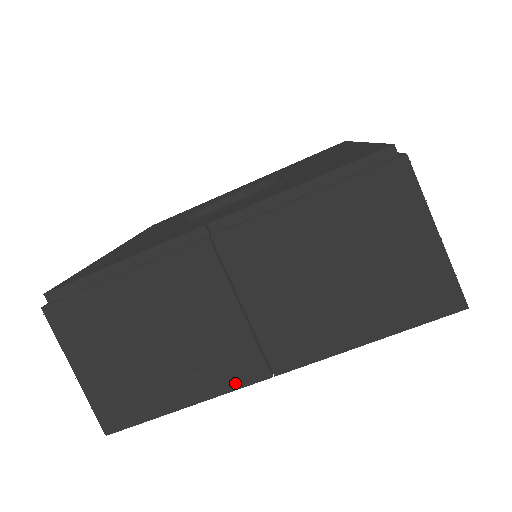
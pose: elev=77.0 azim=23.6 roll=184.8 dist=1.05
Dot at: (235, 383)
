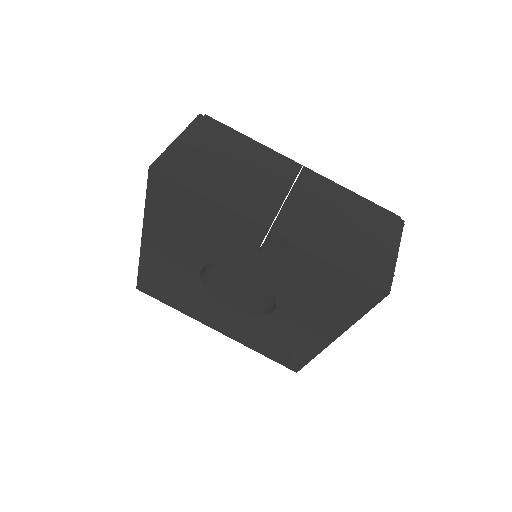
Dot at: (247, 214)
